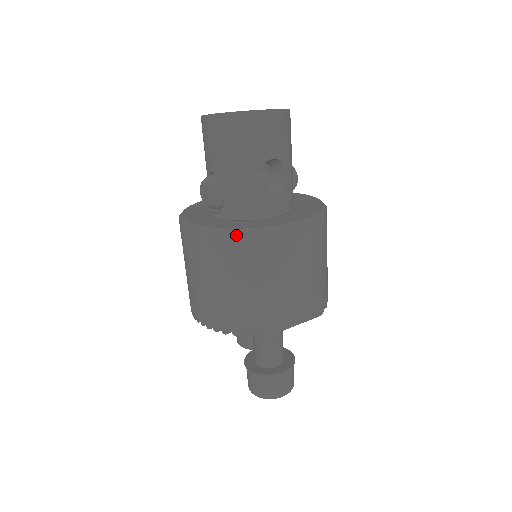
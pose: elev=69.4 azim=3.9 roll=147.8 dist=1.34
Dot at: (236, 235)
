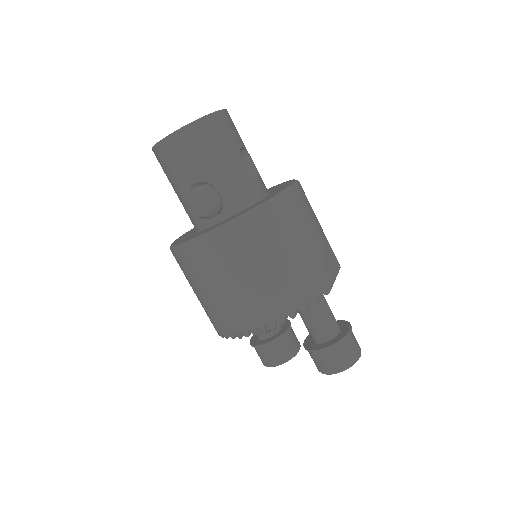
Dot at: (263, 209)
